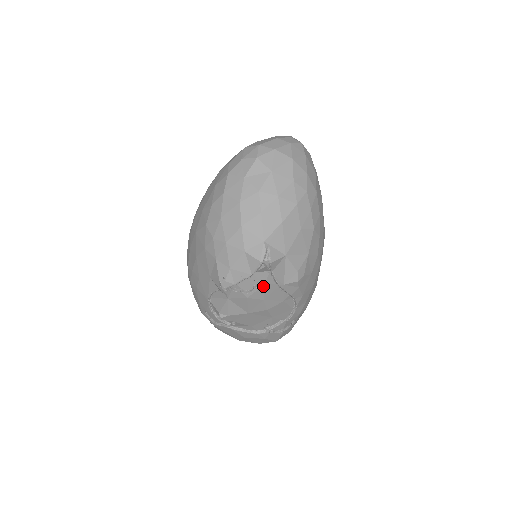
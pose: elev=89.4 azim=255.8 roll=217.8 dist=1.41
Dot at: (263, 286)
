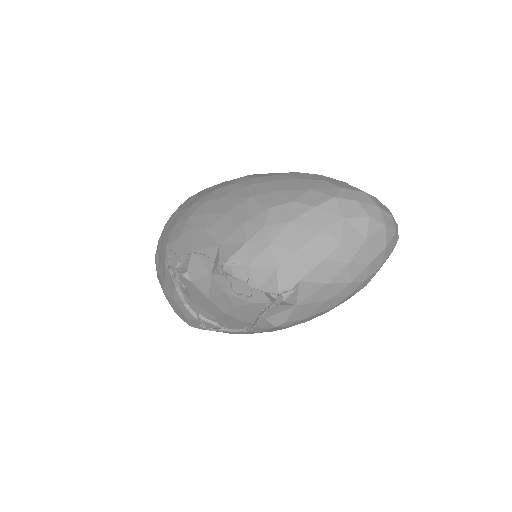
Dot at: (251, 302)
